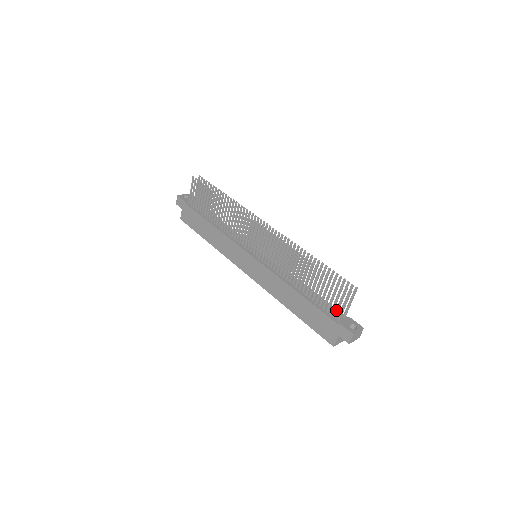
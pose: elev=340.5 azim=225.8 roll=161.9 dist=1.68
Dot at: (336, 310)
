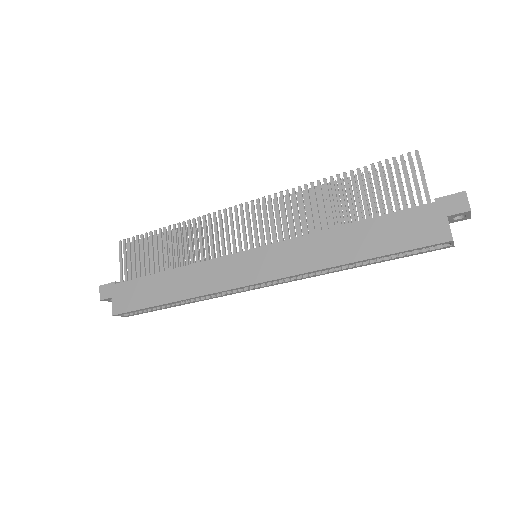
Dot at: (416, 193)
